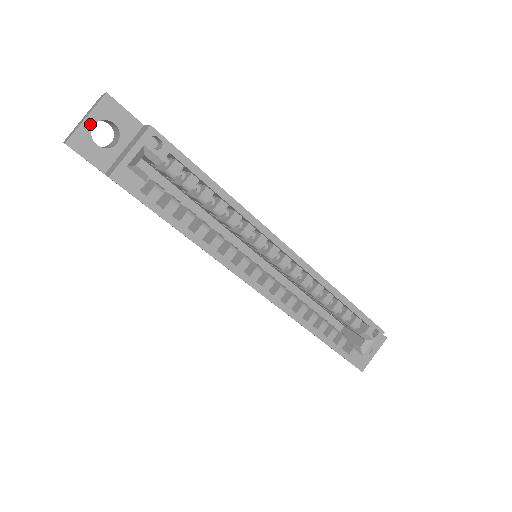
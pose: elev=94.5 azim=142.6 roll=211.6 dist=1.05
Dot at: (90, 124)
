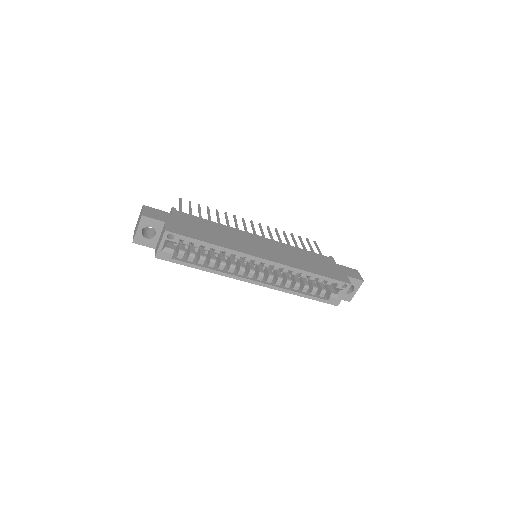
Dot at: (140, 231)
